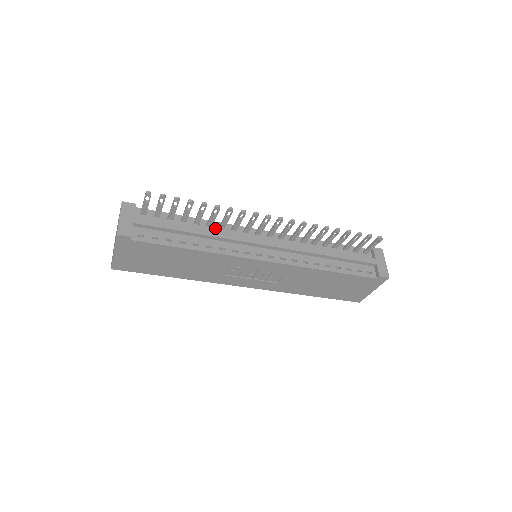
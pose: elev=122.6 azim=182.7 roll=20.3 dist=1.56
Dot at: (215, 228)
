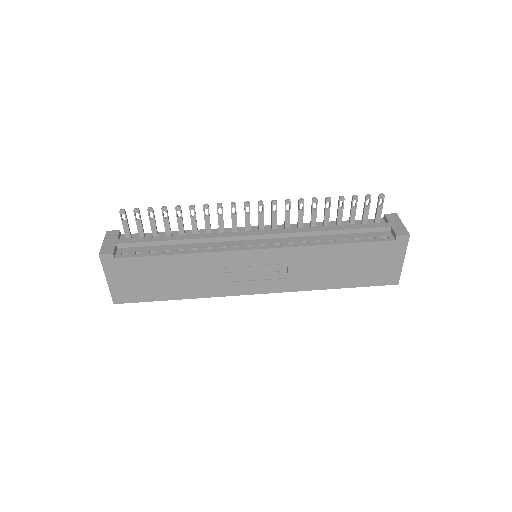
Dot at: occluded
